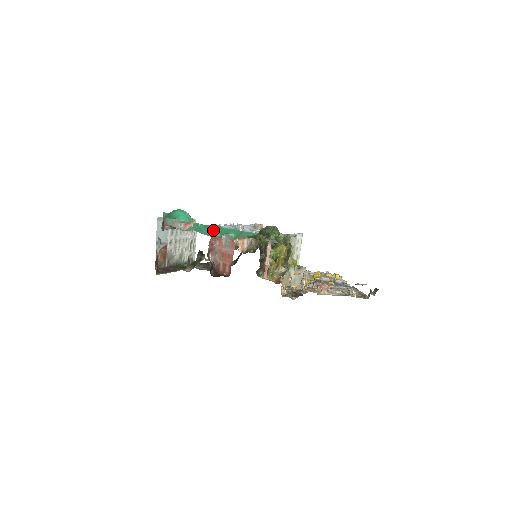
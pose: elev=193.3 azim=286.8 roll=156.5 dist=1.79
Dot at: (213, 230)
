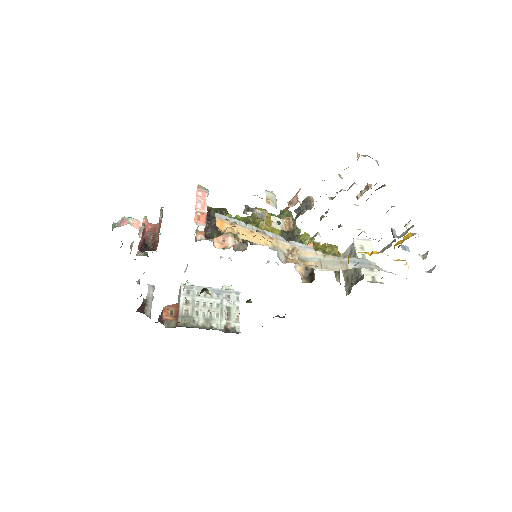
Dot at: occluded
